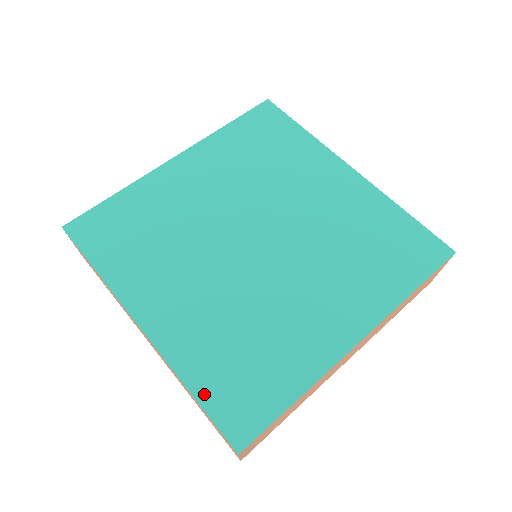
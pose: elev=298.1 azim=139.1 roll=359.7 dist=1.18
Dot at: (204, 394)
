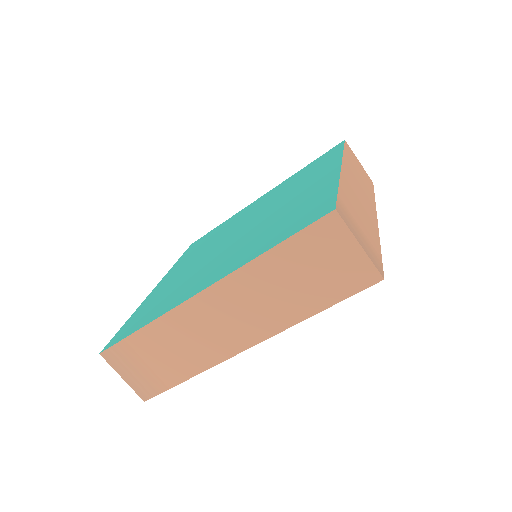
Dot at: (129, 320)
